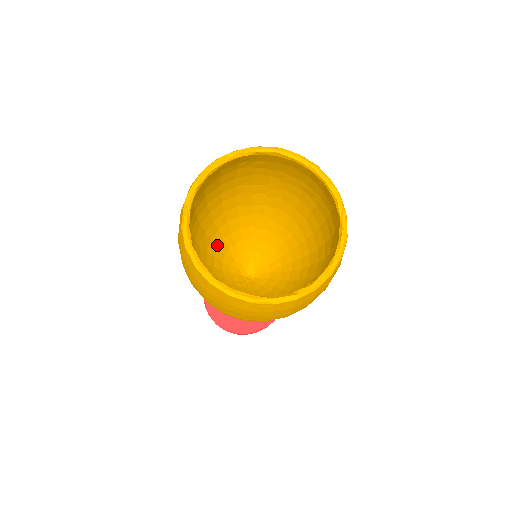
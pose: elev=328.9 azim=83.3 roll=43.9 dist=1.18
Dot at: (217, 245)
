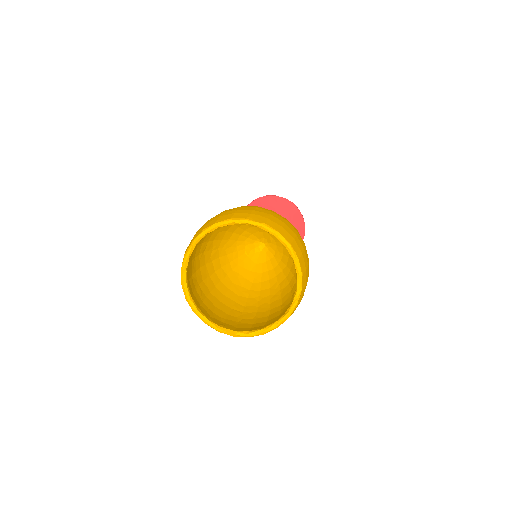
Dot at: (239, 226)
